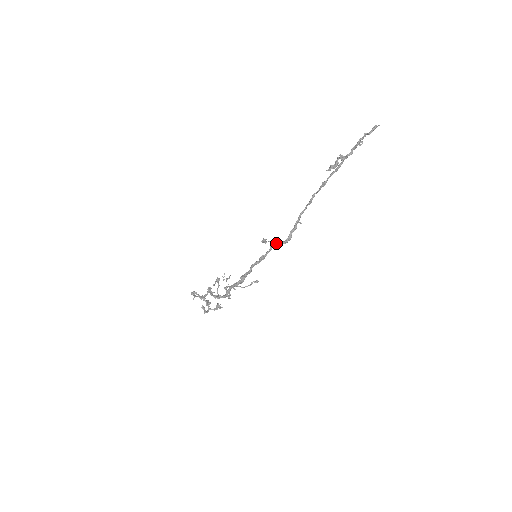
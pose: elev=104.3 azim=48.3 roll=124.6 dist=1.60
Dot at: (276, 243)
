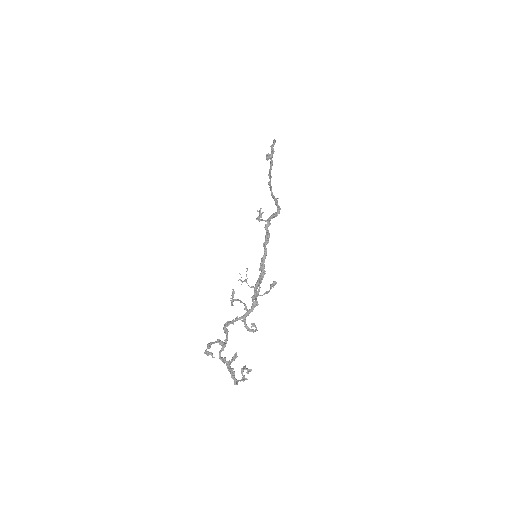
Dot at: (270, 220)
